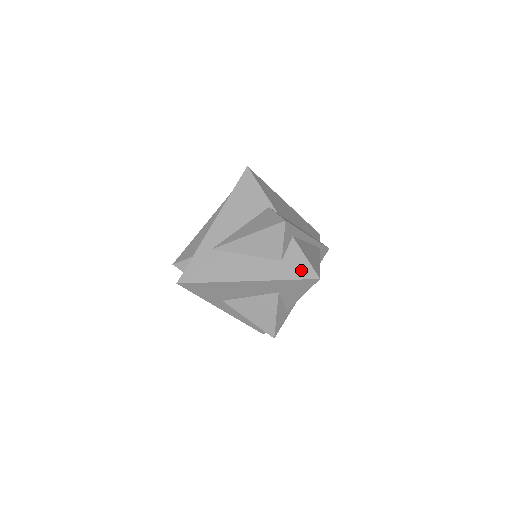
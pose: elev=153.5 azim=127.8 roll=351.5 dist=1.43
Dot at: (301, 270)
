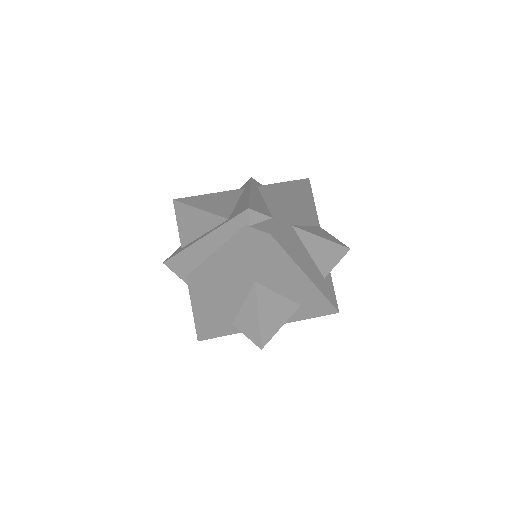
Dot at: (332, 296)
